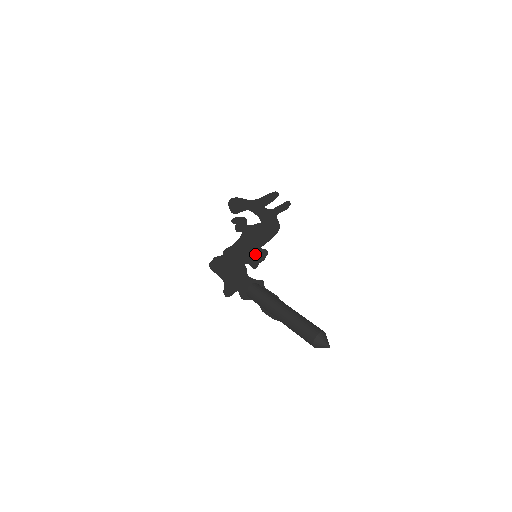
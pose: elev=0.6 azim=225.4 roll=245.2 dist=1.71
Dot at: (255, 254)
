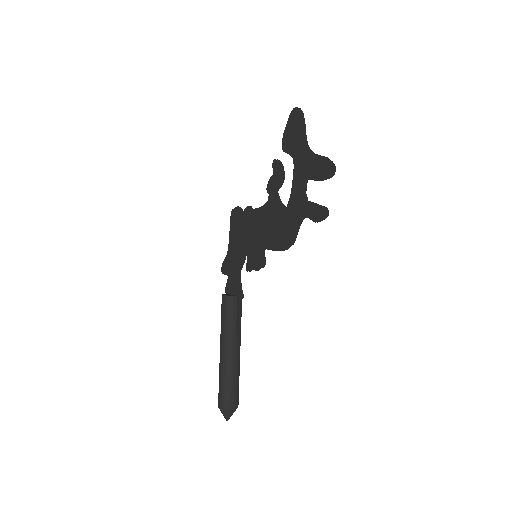
Dot at: (255, 253)
